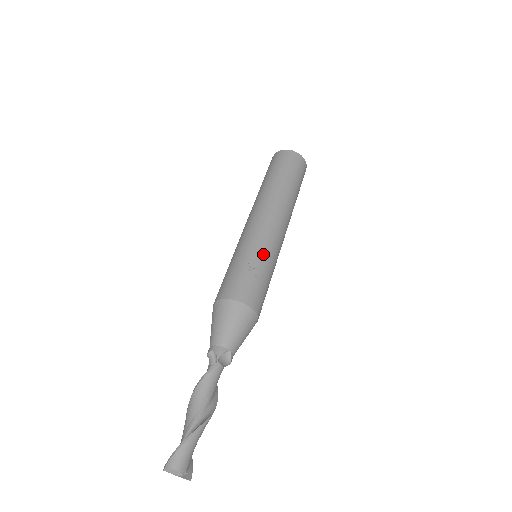
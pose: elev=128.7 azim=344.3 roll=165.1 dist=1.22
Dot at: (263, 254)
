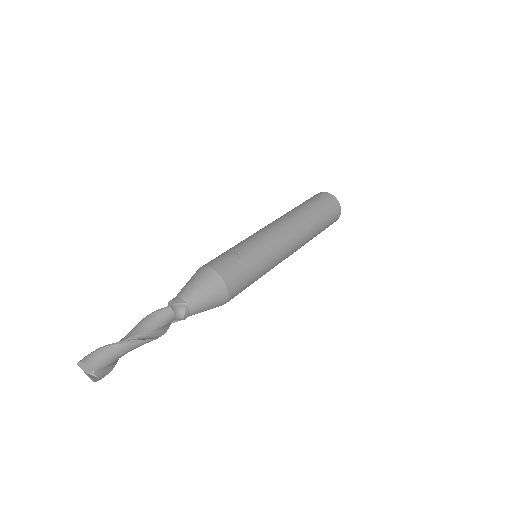
Dot at: (255, 246)
